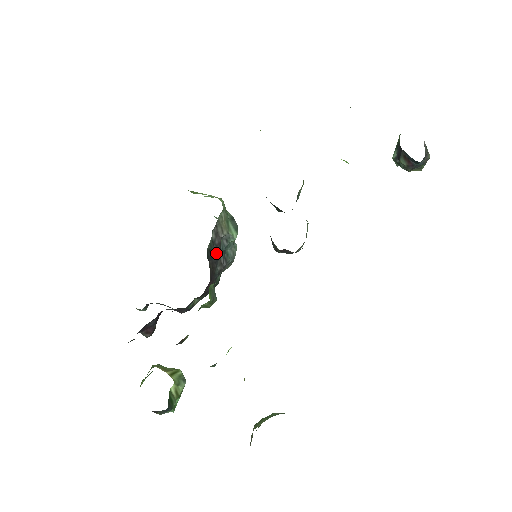
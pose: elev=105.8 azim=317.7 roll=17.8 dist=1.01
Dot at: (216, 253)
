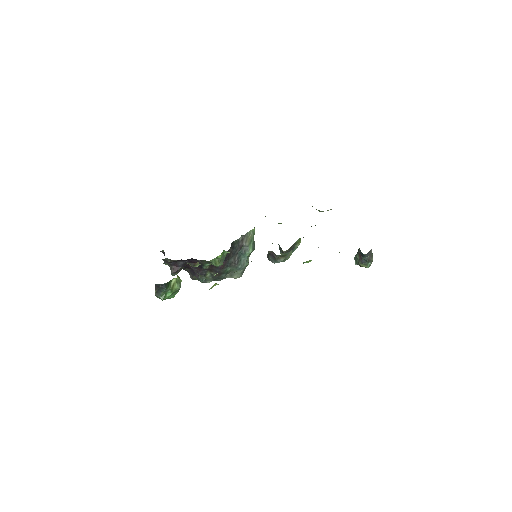
Dot at: (236, 249)
